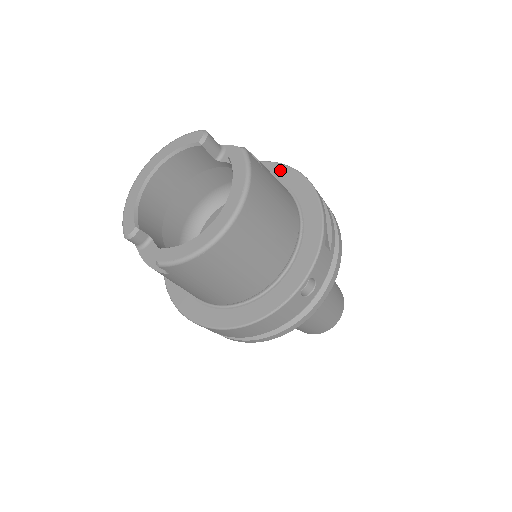
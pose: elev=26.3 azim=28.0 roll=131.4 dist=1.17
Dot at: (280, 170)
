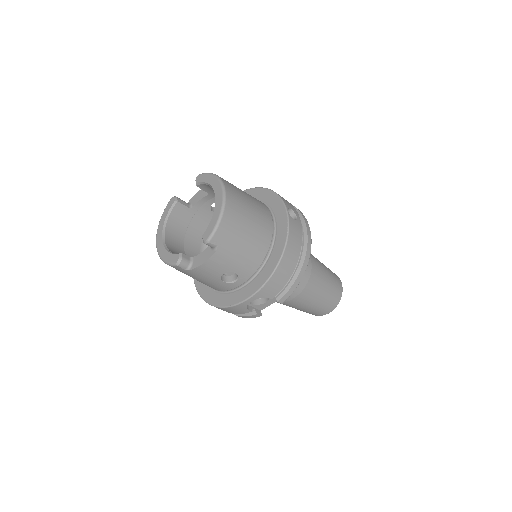
Dot at: occluded
